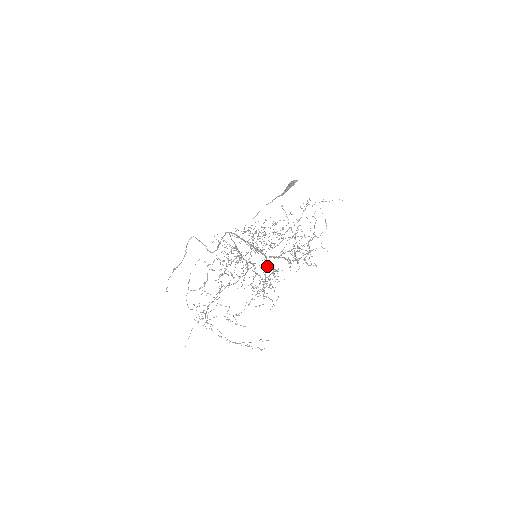
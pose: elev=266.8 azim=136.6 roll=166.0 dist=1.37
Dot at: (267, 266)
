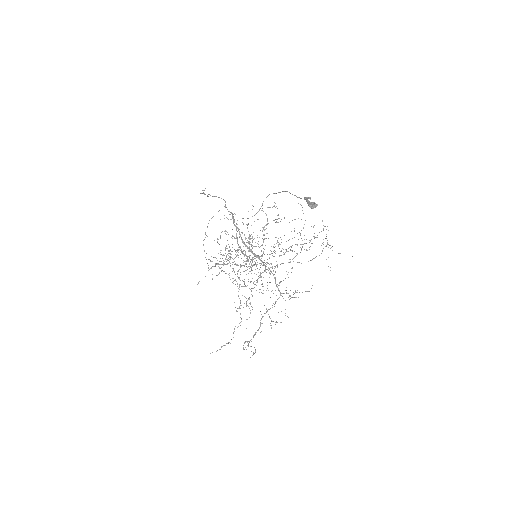
Dot at: (265, 266)
